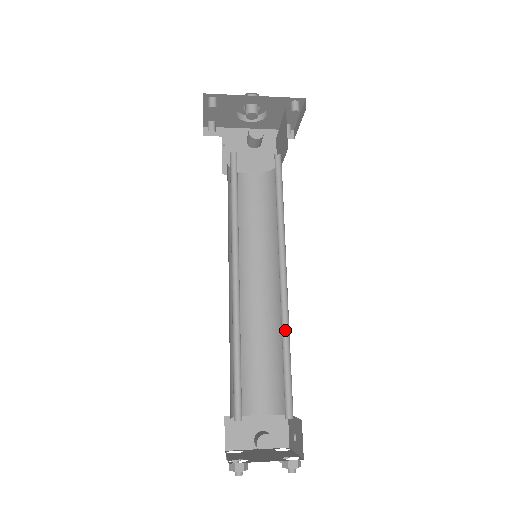
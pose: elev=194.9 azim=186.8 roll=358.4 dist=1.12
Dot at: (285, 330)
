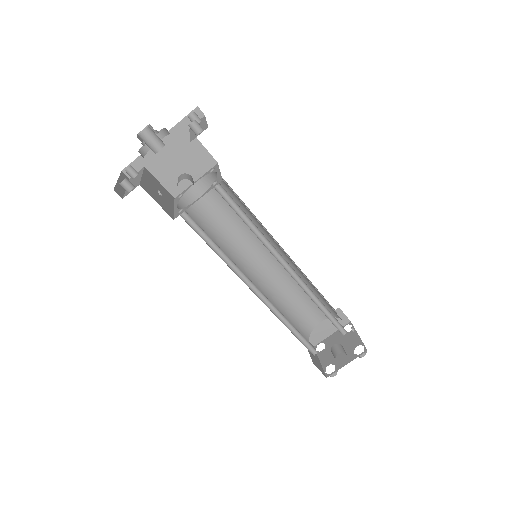
Dot at: (312, 295)
